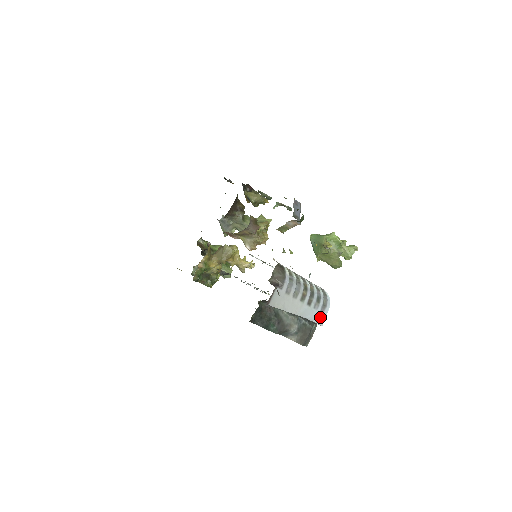
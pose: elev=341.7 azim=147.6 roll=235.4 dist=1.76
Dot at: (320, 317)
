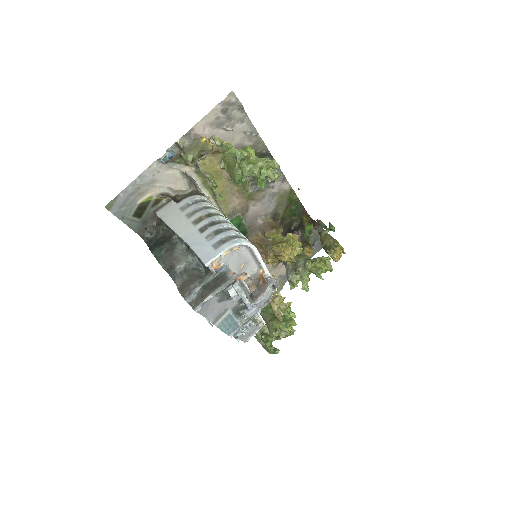
Dot at: (208, 253)
